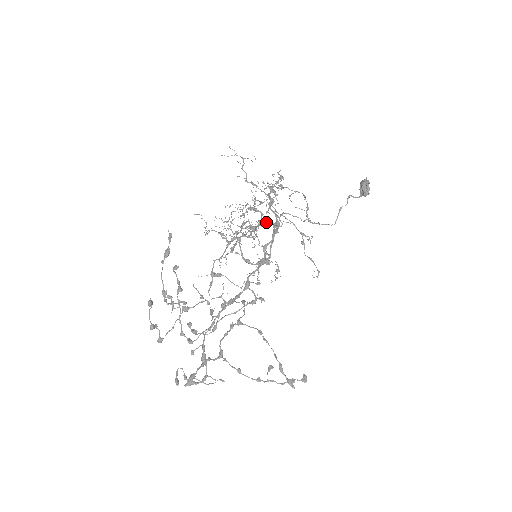
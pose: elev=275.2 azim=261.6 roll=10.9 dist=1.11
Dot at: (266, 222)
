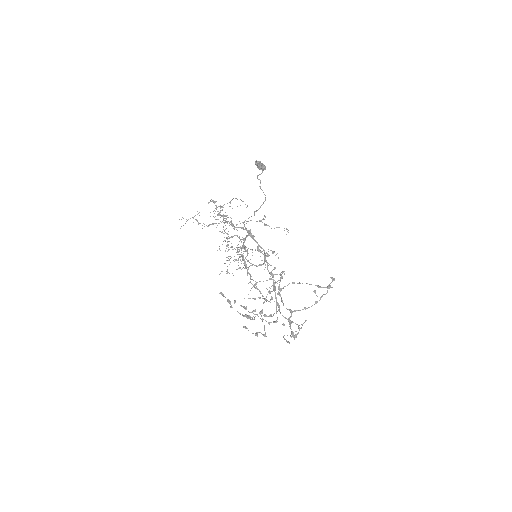
Dot at: (244, 238)
